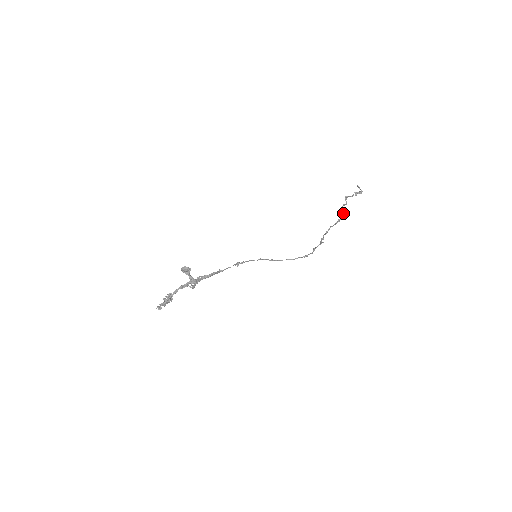
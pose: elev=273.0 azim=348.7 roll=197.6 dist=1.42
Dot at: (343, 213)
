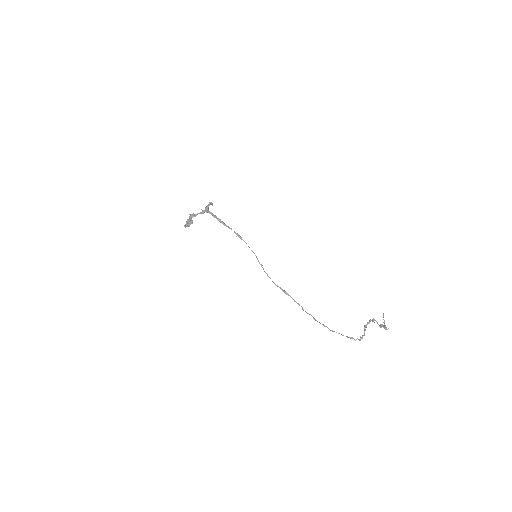
Dot at: (361, 337)
